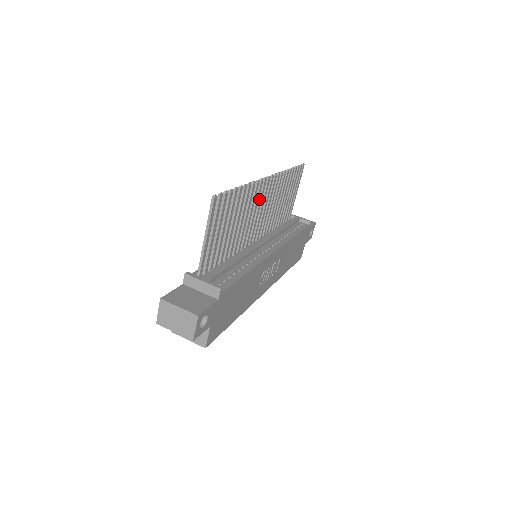
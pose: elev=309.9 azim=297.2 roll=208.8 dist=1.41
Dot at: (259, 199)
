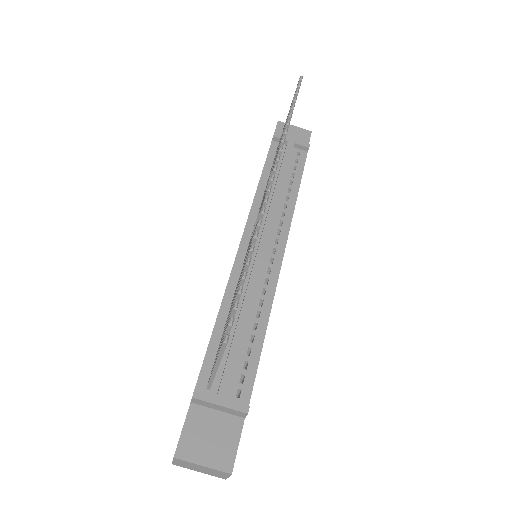
Dot at: occluded
